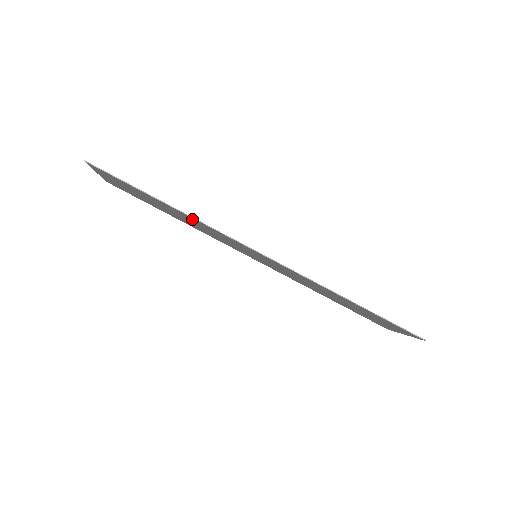
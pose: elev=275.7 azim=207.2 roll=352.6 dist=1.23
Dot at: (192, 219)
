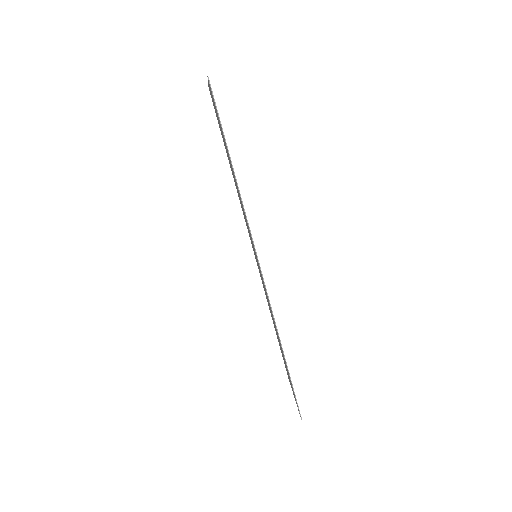
Dot at: occluded
